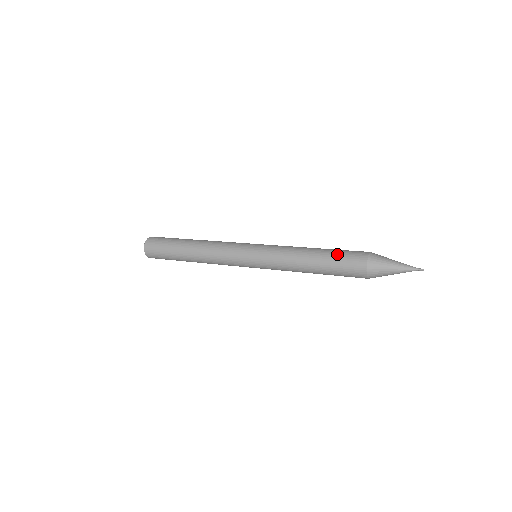
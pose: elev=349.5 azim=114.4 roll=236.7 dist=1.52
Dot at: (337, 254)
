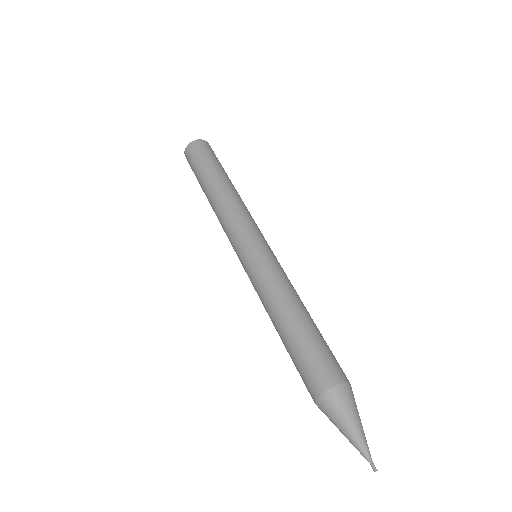
Dot at: (295, 357)
